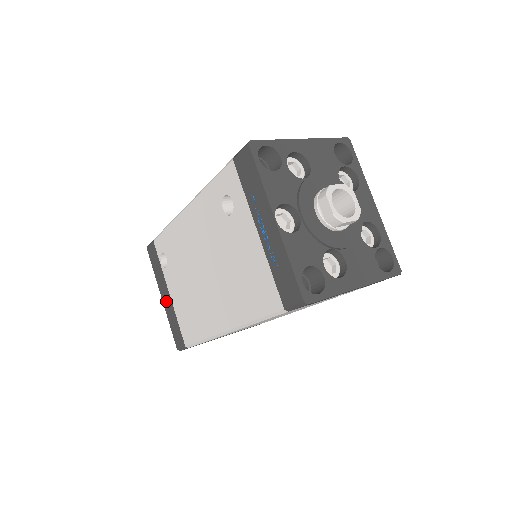
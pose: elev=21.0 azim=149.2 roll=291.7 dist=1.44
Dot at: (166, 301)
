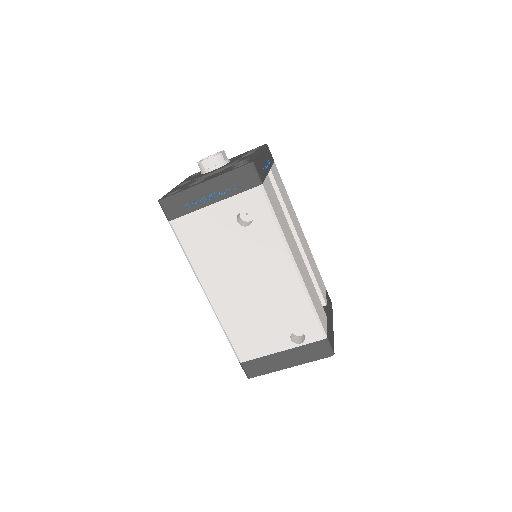
Dot at: occluded
